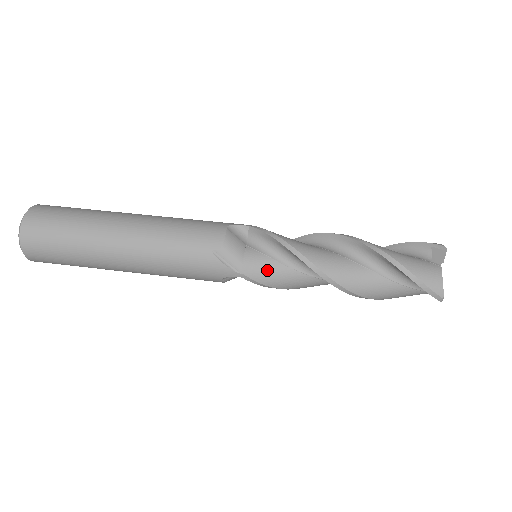
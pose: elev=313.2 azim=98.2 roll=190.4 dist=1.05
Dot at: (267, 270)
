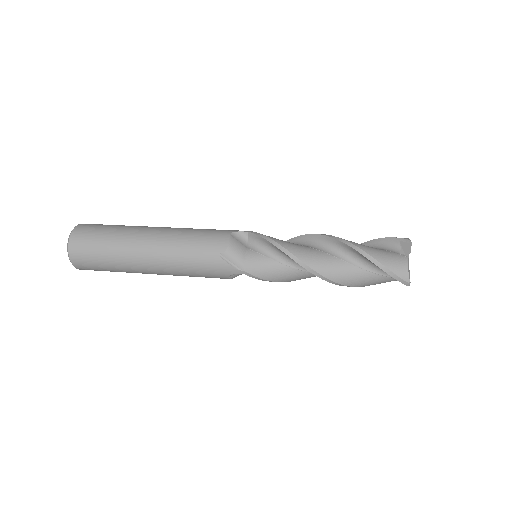
Dot at: (264, 267)
